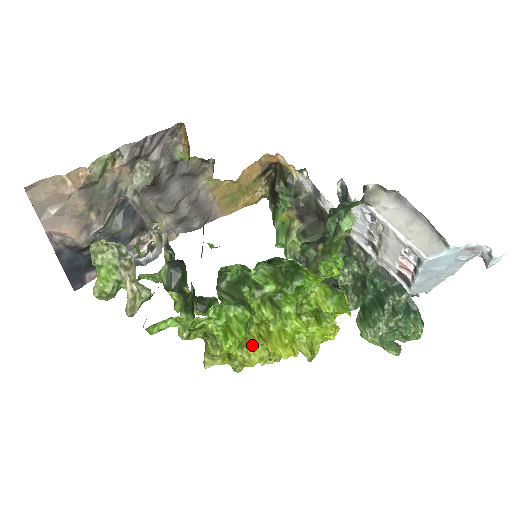
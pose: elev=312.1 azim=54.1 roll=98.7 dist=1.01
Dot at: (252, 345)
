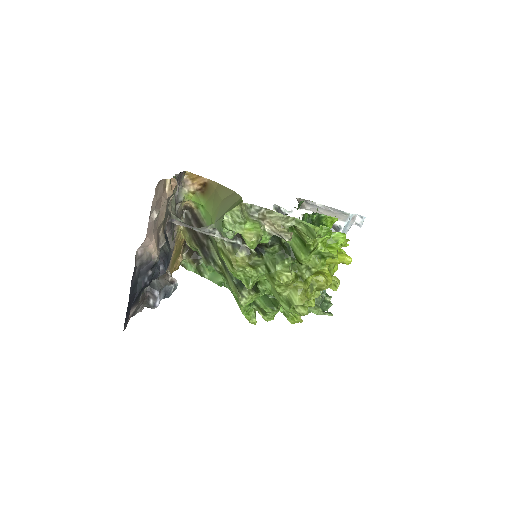
Dot at: (323, 272)
